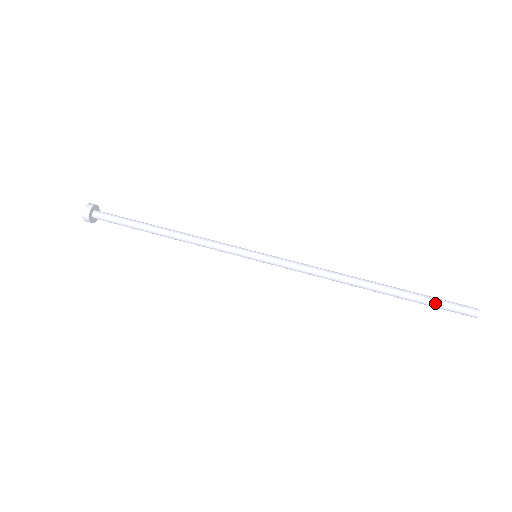
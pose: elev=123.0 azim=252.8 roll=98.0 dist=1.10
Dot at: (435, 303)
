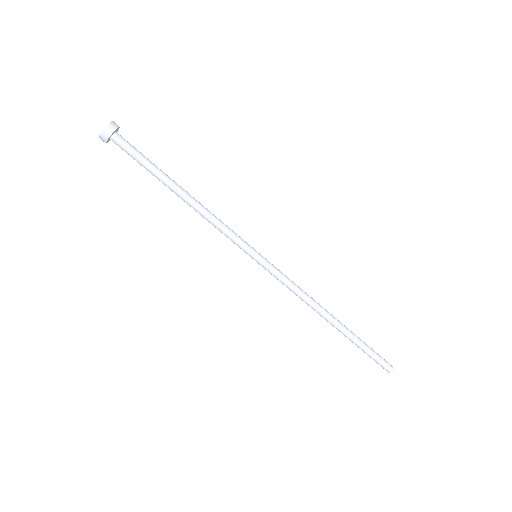
Dot at: (370, 352)
